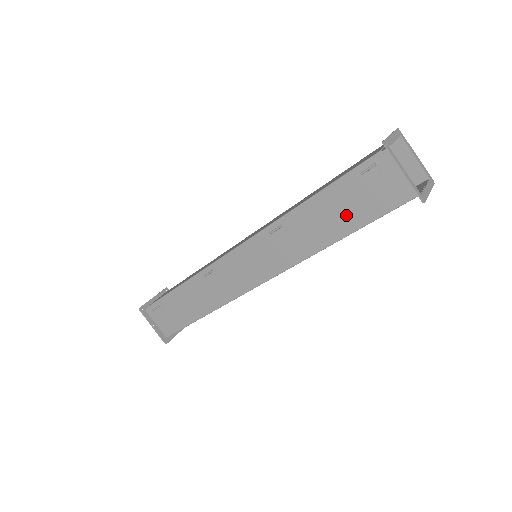
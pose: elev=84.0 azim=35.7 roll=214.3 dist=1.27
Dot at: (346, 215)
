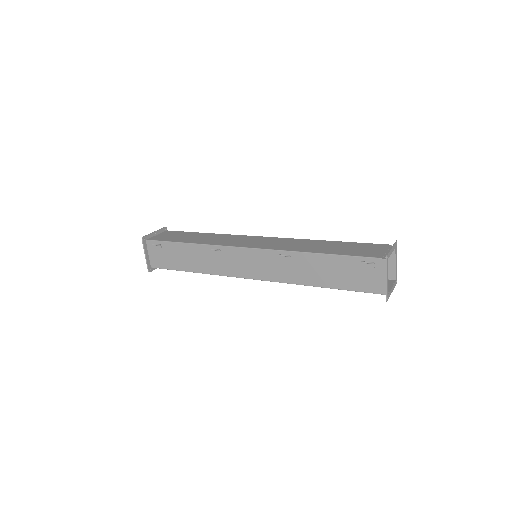
Dot at: (336, 277)
